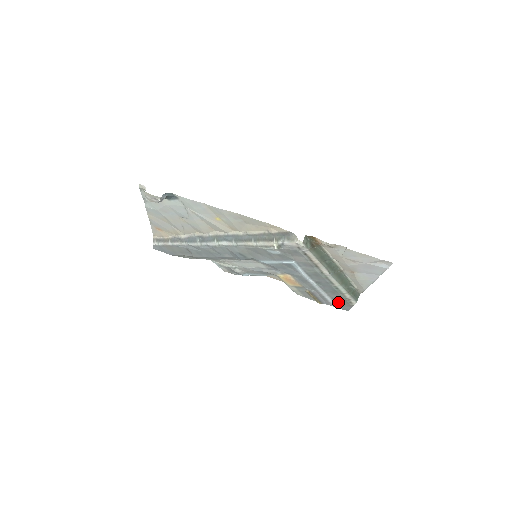
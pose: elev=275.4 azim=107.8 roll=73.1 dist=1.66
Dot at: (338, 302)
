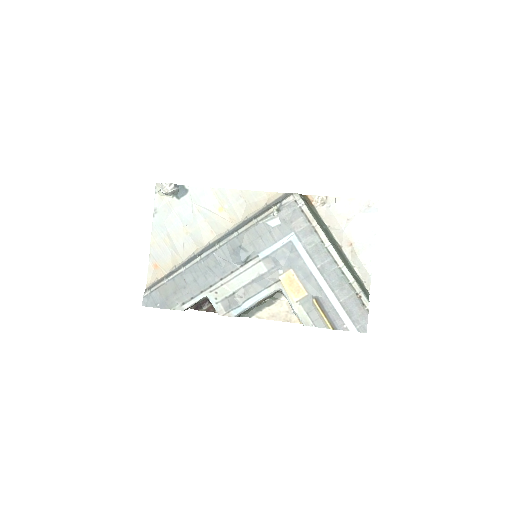
Dot at: (350, 312)
